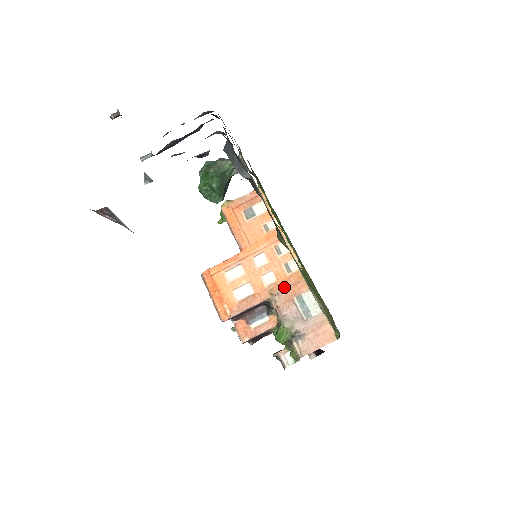
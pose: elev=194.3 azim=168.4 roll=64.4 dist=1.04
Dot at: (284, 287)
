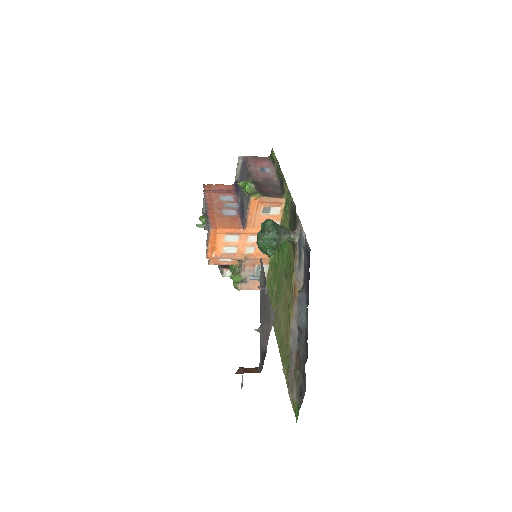
Dot at: (255, 258)
